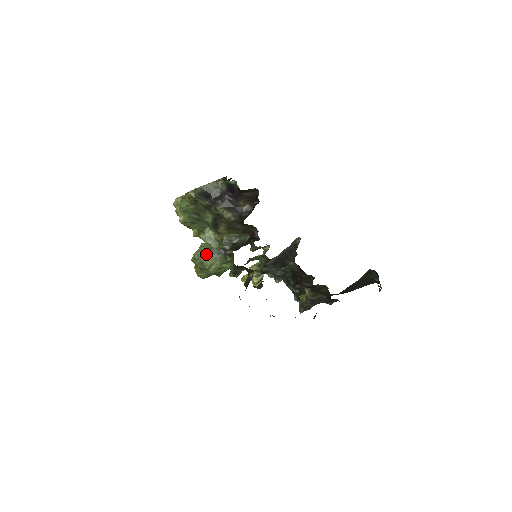
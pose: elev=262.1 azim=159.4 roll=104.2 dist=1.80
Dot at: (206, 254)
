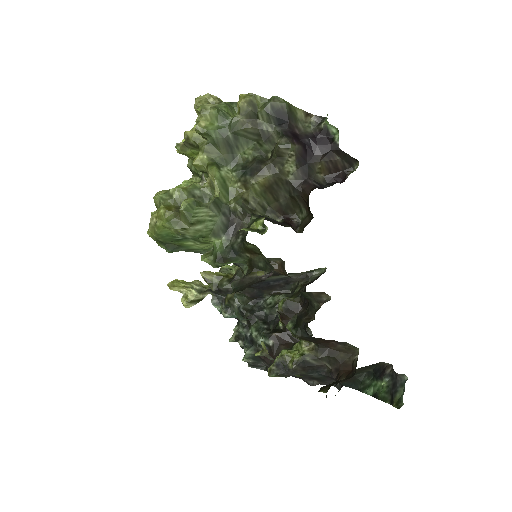
Dot at: occluded
